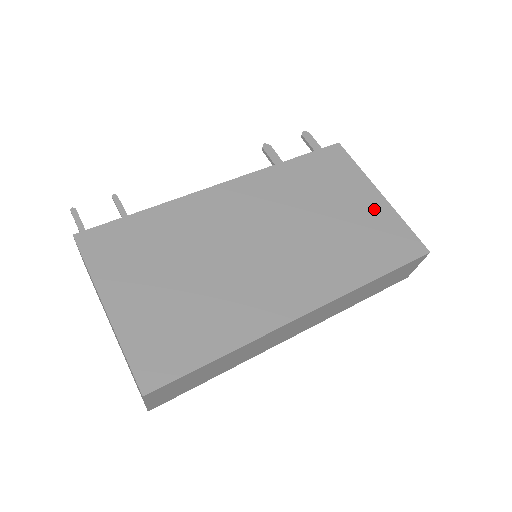
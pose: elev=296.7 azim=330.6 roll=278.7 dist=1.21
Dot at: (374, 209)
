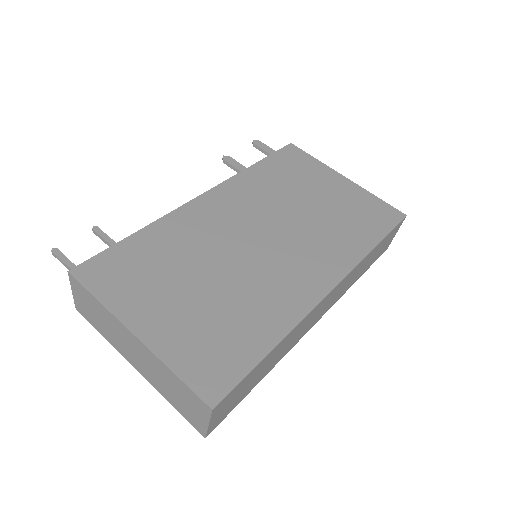
Dot at: (346, 190)
